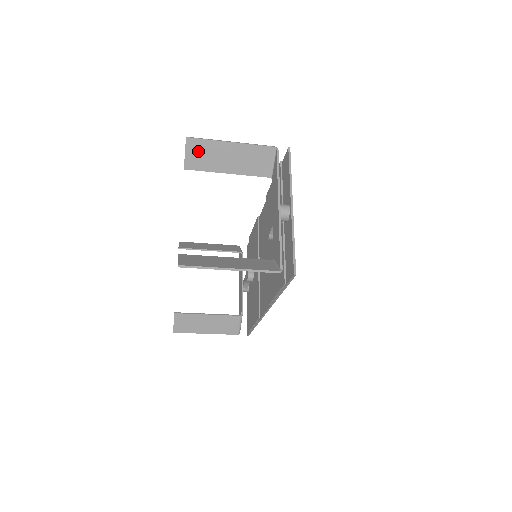
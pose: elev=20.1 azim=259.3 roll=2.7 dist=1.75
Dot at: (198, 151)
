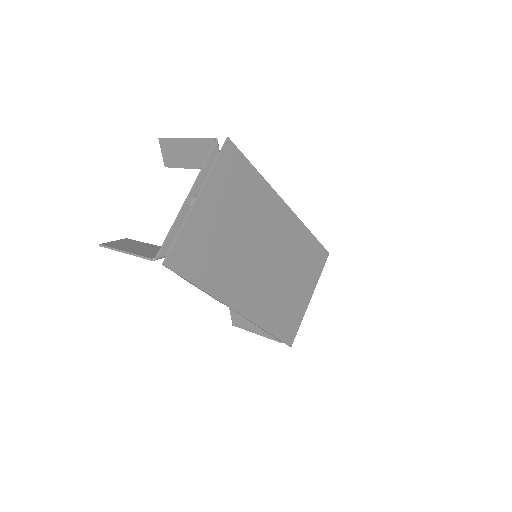
Dot at: (168, 150)
